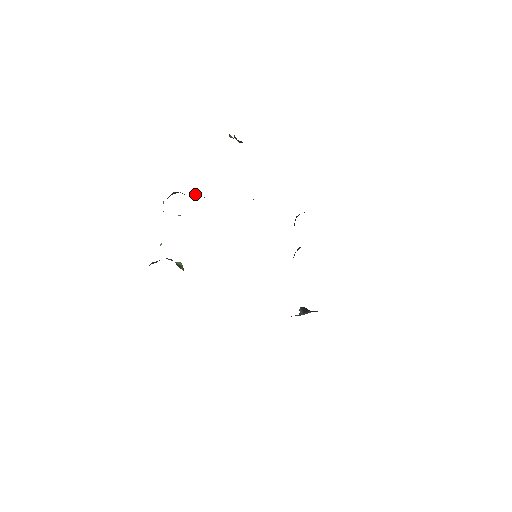
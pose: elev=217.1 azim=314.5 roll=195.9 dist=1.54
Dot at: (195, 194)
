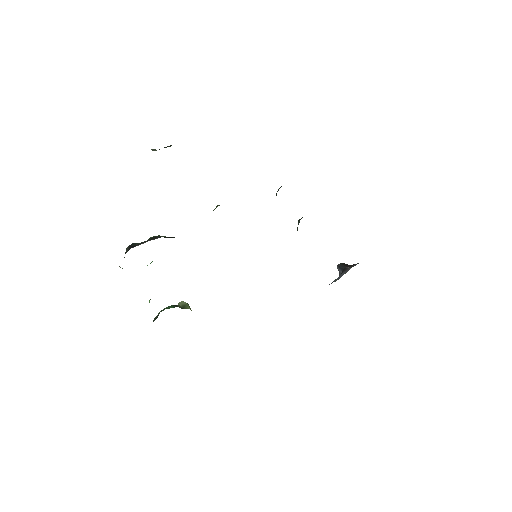
Dot at: (150, 237)
